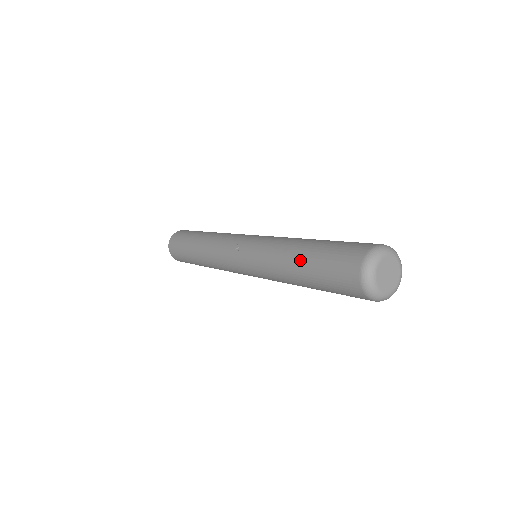
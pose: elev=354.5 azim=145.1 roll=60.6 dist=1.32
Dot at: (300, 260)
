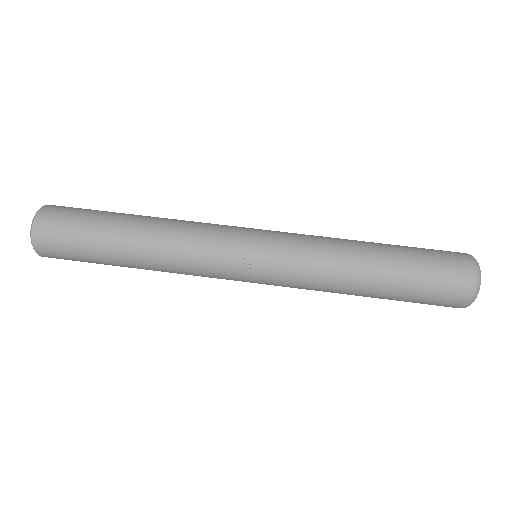
Dot at: (380, 284)
